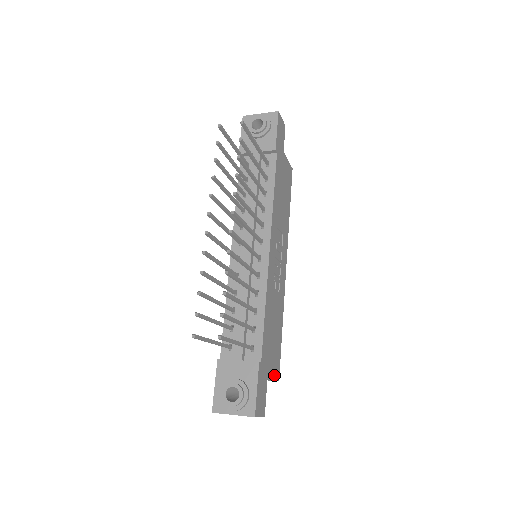
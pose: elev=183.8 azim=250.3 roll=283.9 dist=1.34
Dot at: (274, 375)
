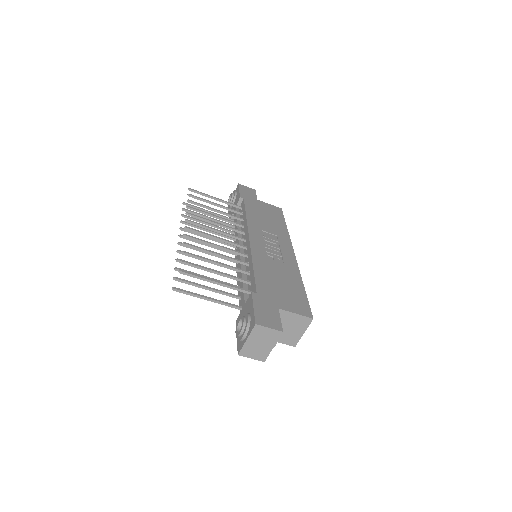
Dot at: (297, 311)
